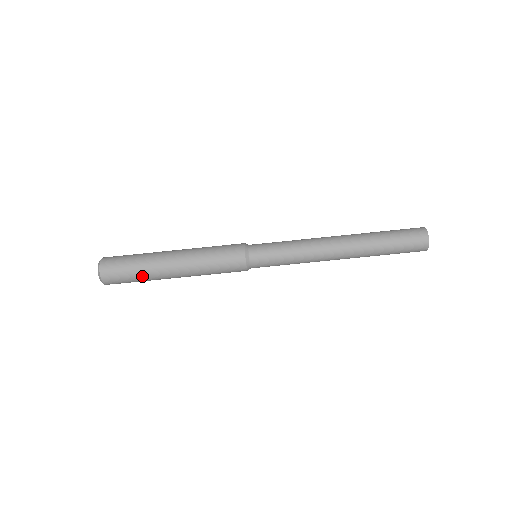
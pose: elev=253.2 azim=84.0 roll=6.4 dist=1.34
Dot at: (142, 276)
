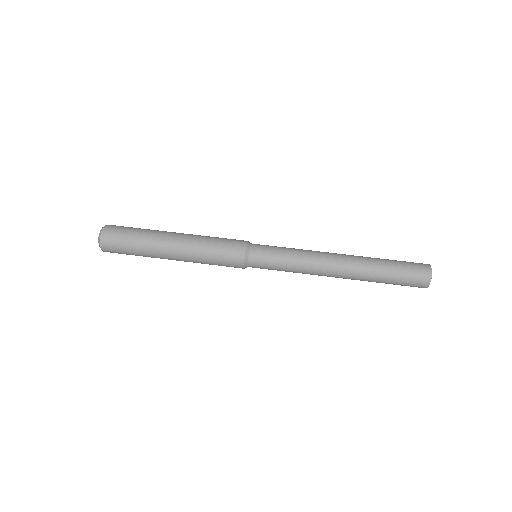
Dot at: (142, 235)
